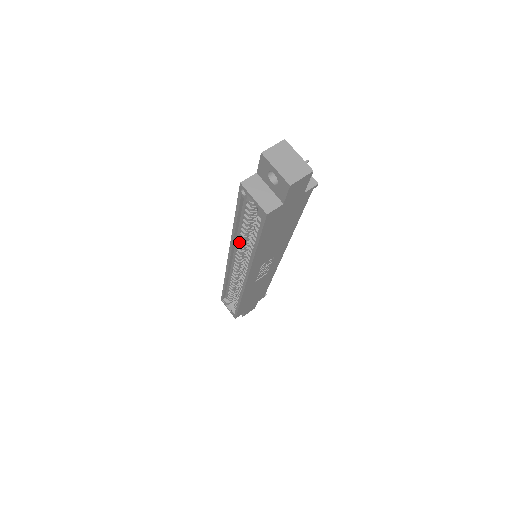
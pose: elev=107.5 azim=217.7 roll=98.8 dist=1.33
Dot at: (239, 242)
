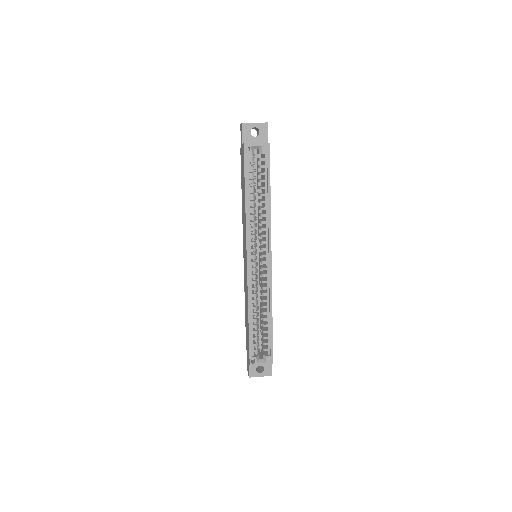
Dot at: (251, 222)
